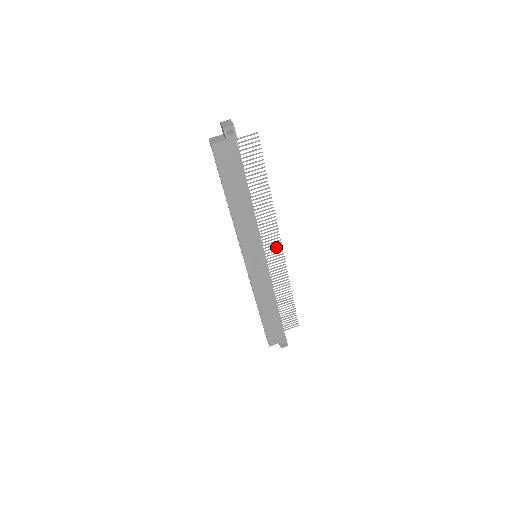
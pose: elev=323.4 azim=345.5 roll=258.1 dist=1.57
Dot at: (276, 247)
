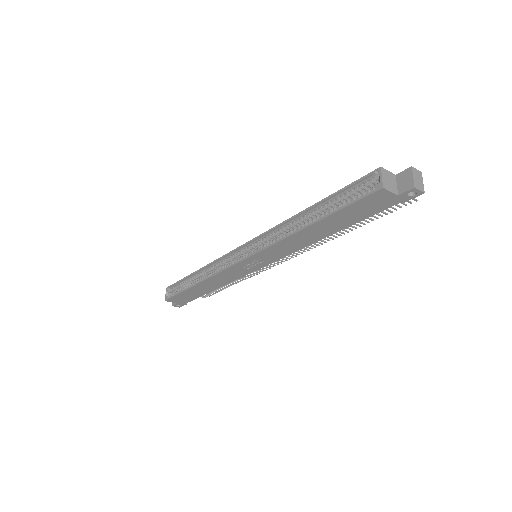
Dot at: (279, 260)
